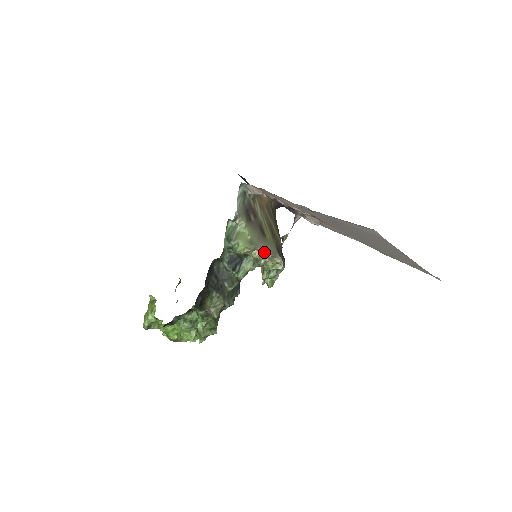
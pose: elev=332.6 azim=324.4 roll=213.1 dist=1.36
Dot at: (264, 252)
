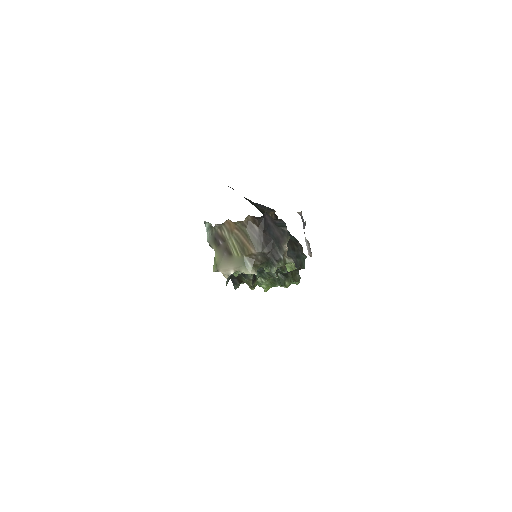
Dot at: (225, 271)
